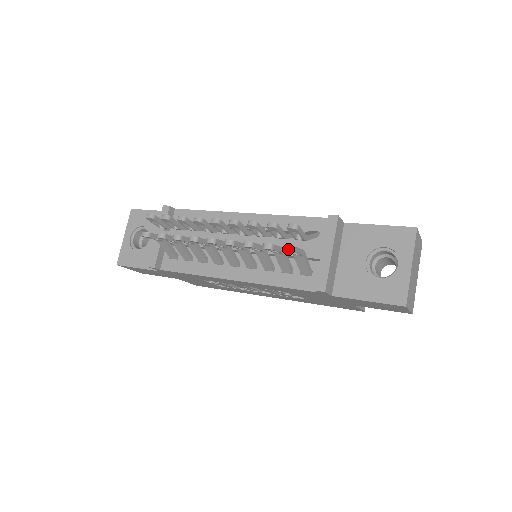
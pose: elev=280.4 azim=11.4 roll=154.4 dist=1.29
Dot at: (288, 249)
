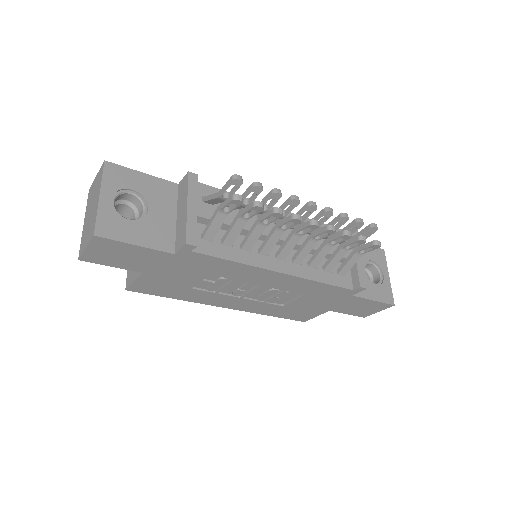
Dot at: (380, 244)
